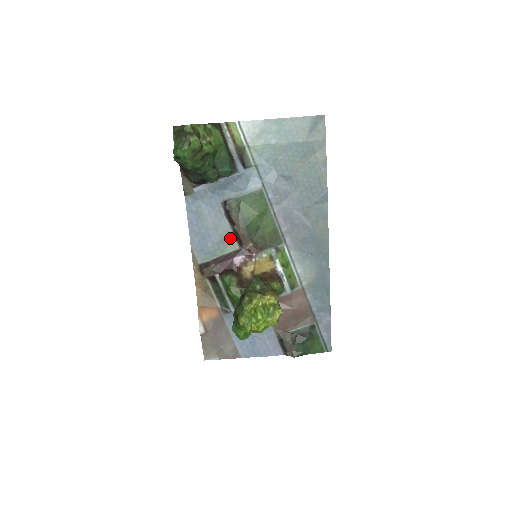
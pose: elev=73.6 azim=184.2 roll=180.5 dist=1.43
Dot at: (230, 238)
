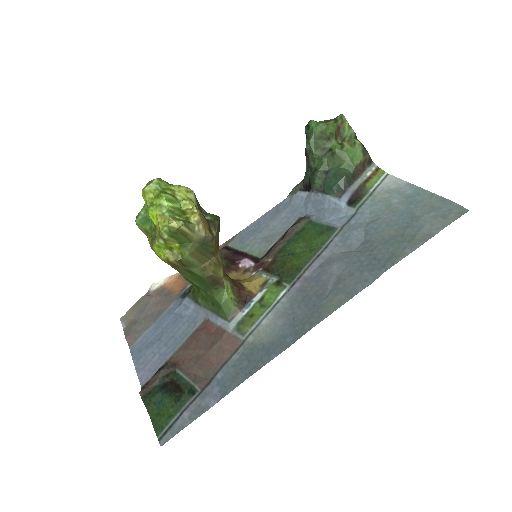
Dot at: (268, 246)
